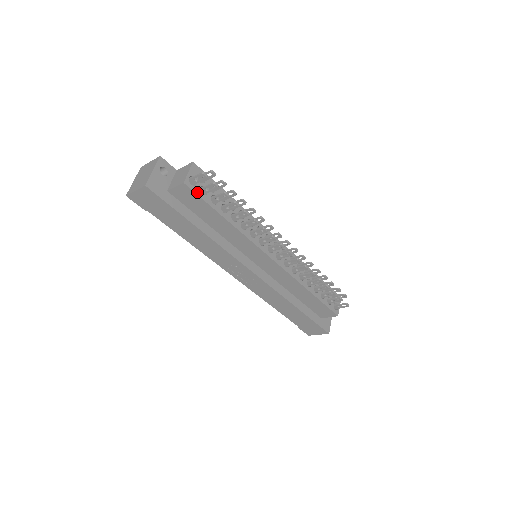
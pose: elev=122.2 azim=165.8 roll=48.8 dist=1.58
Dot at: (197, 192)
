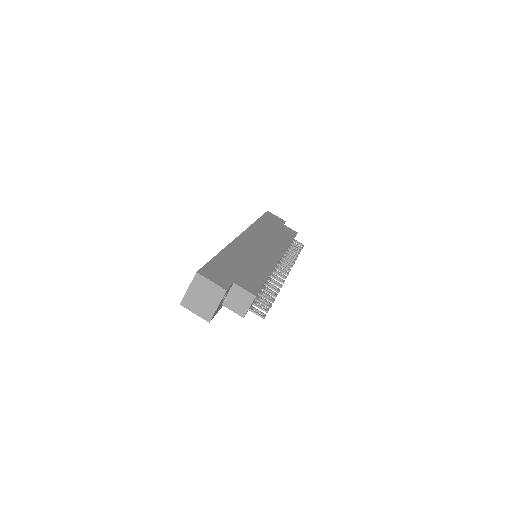
Dot at: occluded
